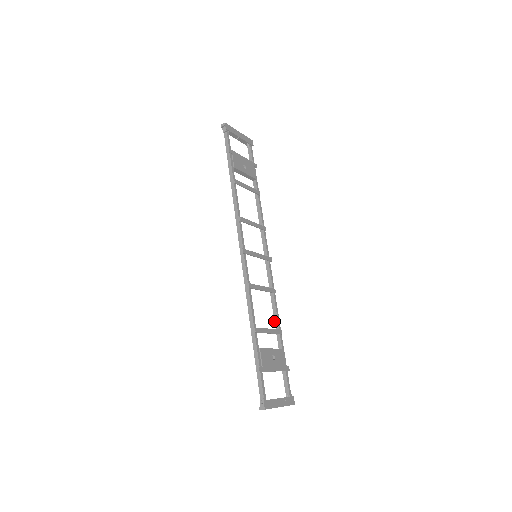
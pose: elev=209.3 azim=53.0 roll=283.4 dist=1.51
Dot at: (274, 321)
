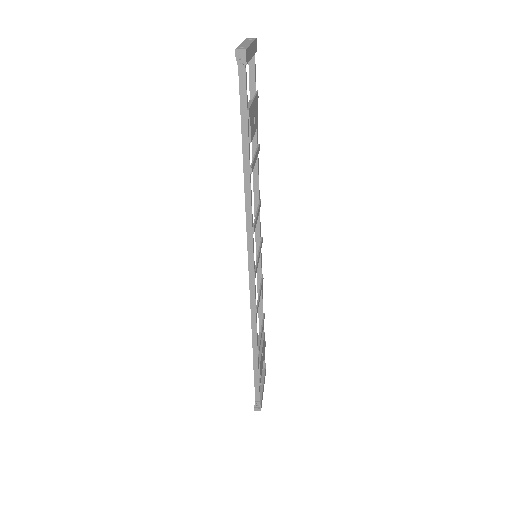
Dot at: (258, 307)
